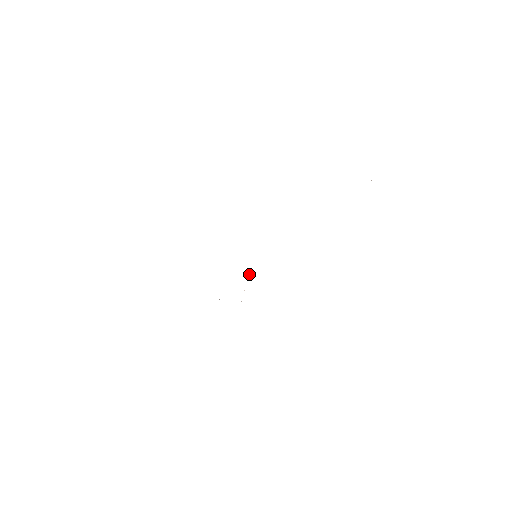
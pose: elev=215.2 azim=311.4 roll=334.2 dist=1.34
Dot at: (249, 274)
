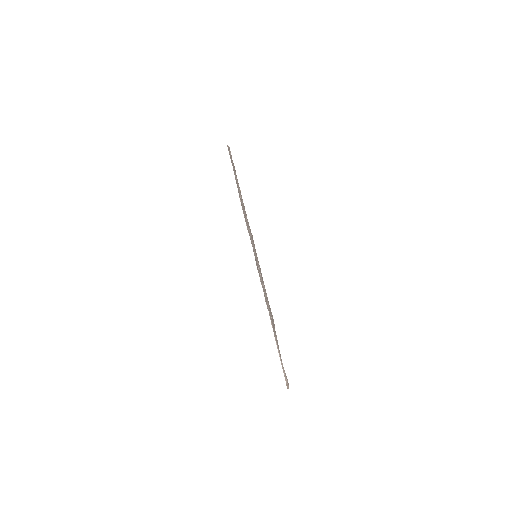
Dot at: occluded
